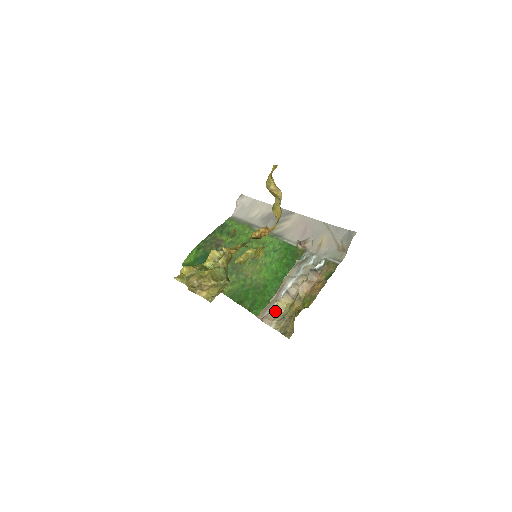
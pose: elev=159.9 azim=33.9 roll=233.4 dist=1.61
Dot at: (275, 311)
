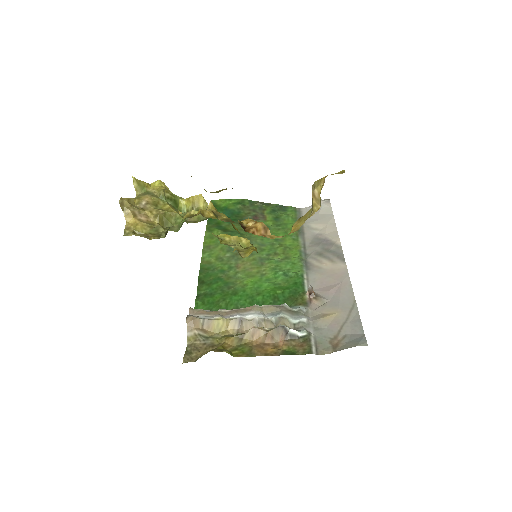
Dot at: (209, 323)
